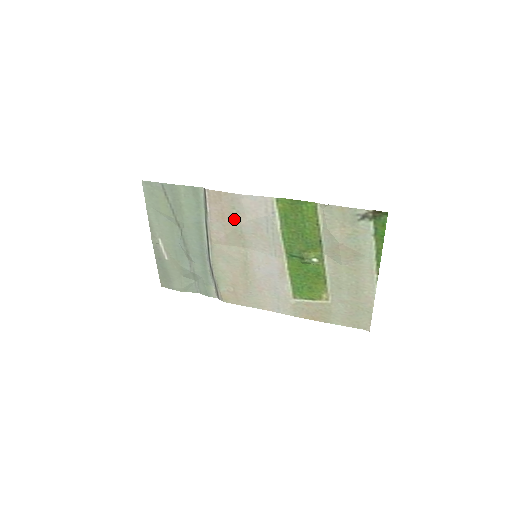
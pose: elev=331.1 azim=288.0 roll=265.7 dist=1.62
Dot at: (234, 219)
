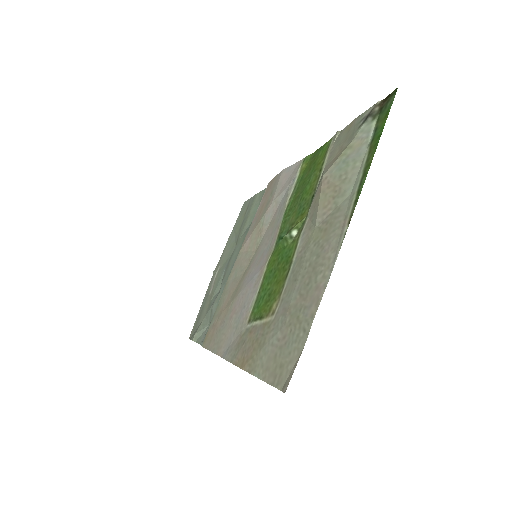
Dot at: (266, 208)
